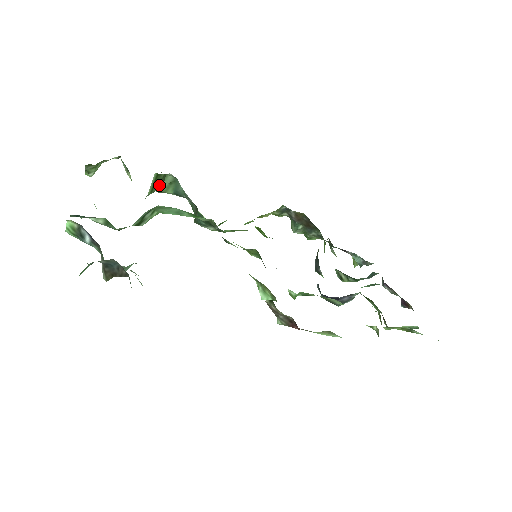
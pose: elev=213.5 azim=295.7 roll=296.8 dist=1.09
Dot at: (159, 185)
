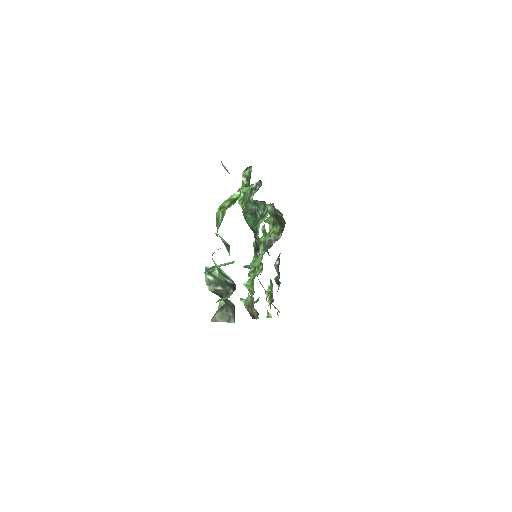
Dot at: occluded
